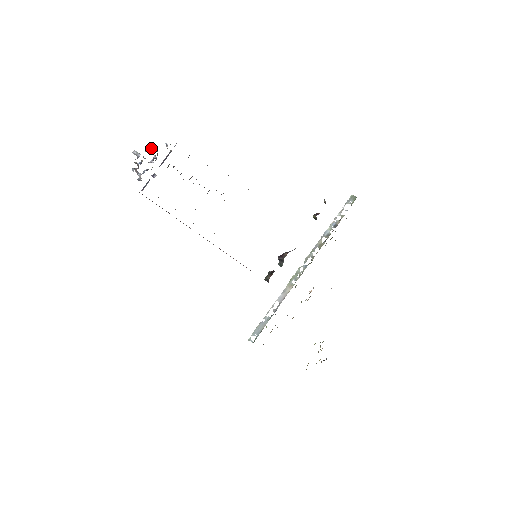
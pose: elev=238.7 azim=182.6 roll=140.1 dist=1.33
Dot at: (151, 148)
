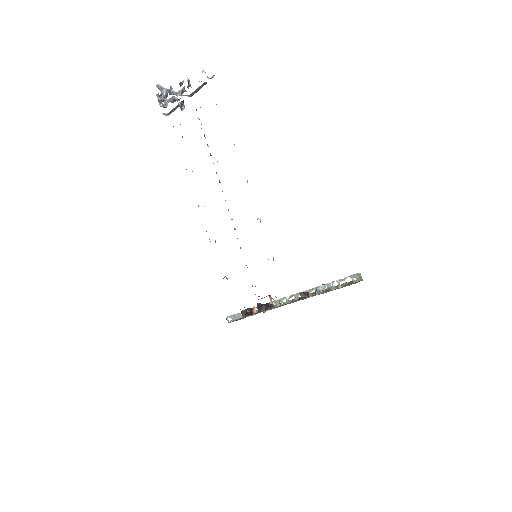
Dot at: (179, 83)
